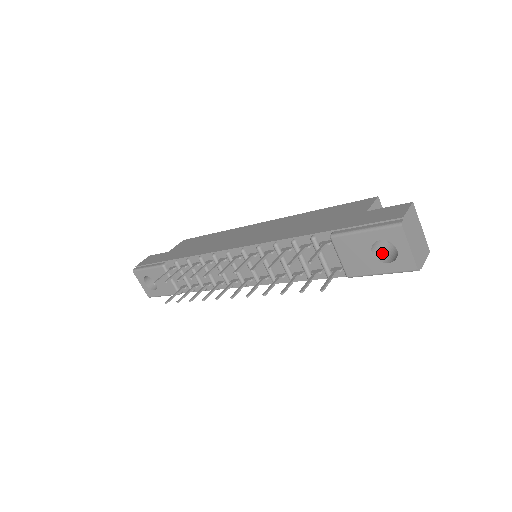
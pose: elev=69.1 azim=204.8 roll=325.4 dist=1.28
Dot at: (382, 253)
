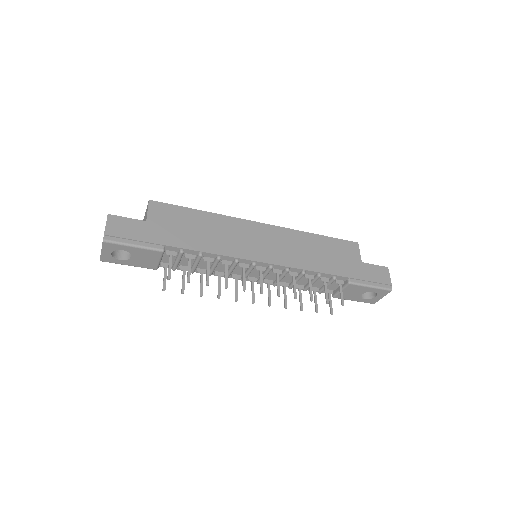
Dot at: occluded
